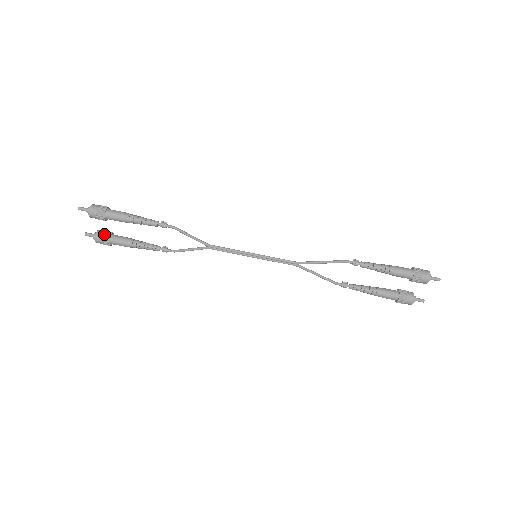
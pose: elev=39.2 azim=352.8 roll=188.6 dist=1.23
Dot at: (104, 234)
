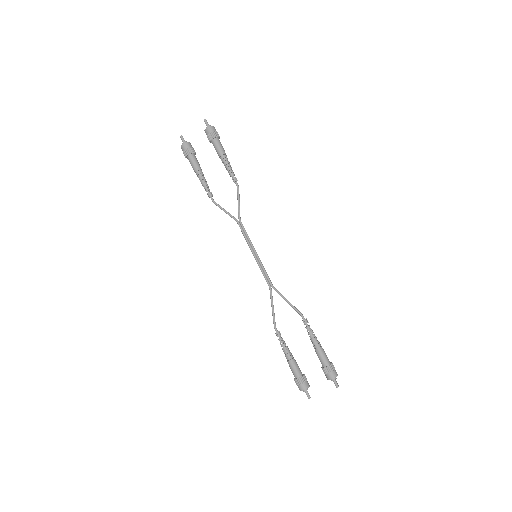
Dot at: (192, 148)
